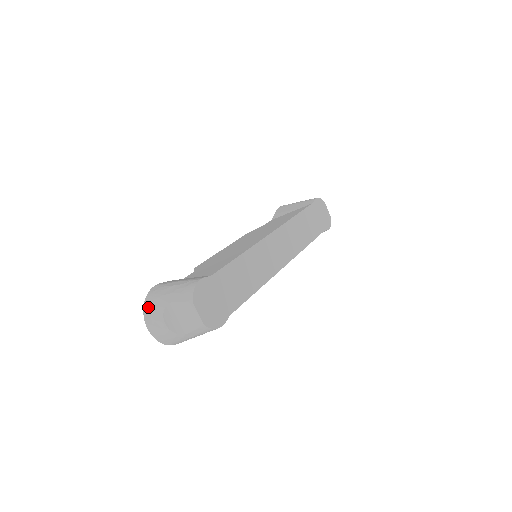
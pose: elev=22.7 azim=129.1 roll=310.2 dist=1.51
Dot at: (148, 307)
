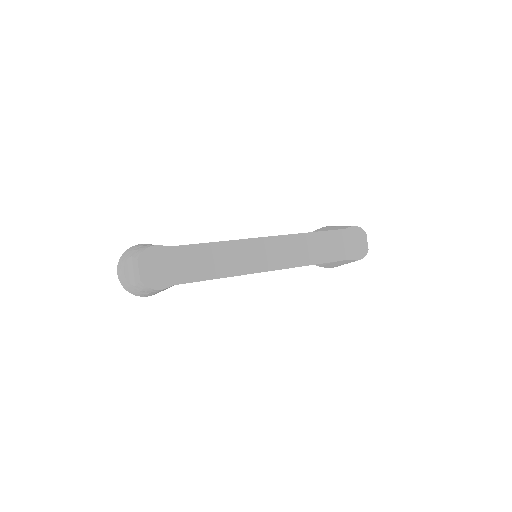
Dot at: (122, 256)
